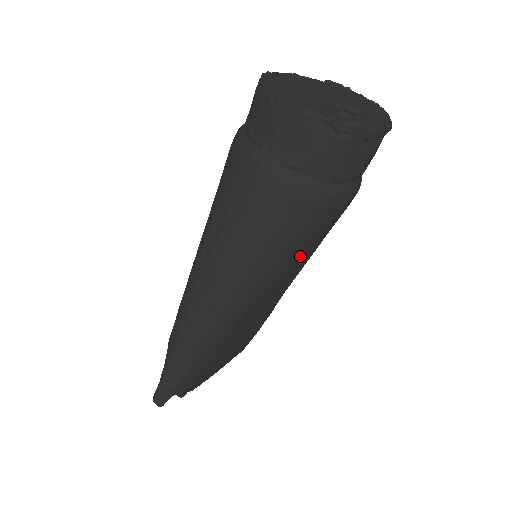
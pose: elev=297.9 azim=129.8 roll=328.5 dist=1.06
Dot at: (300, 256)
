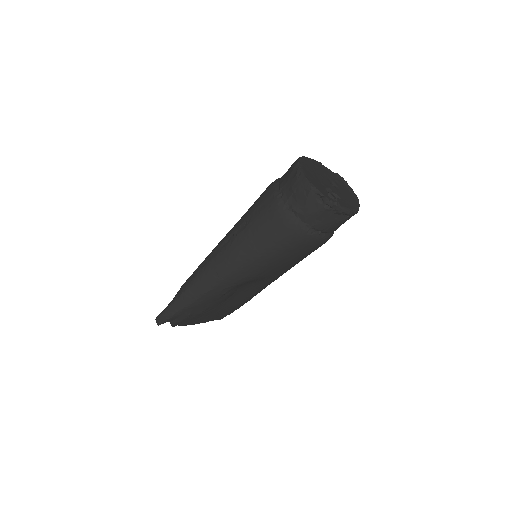
Dot at: (281, 264)
